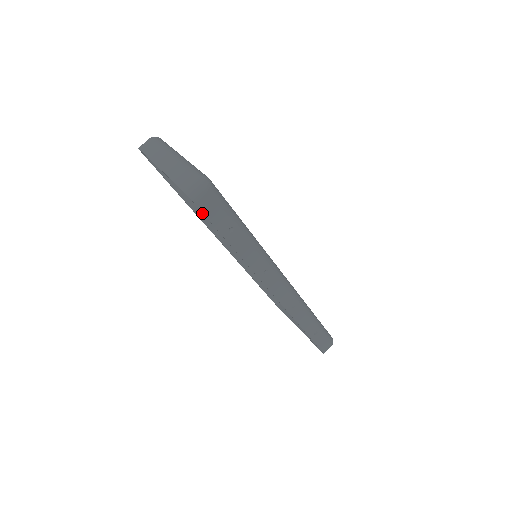
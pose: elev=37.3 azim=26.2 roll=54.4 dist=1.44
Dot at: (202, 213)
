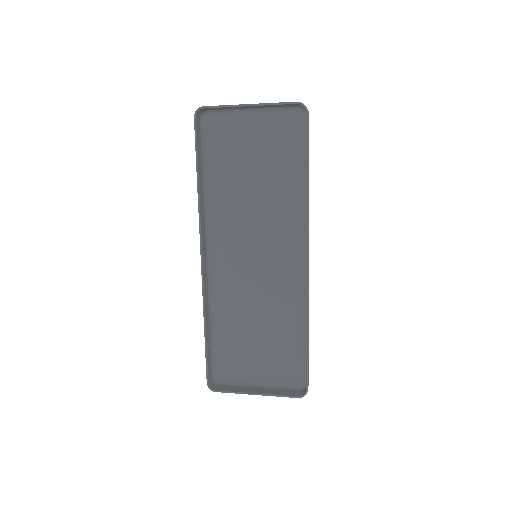
Dot at: (202, 212)
